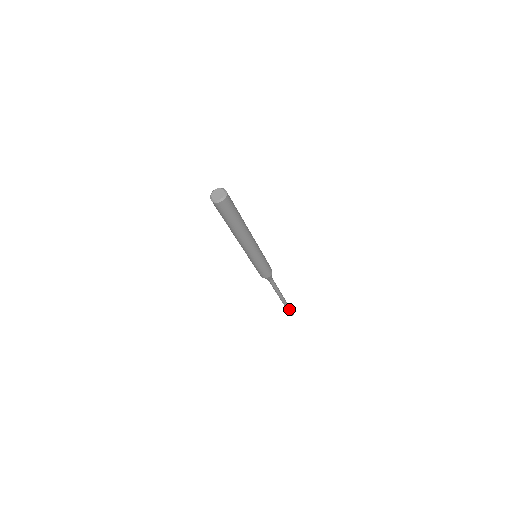
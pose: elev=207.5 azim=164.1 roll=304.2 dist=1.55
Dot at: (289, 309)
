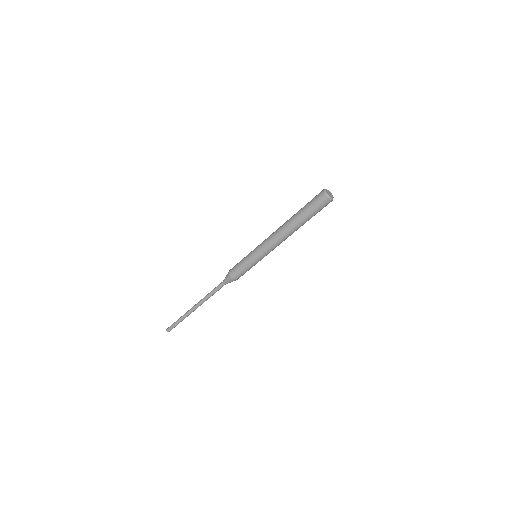
Dot at: (178, 323)
